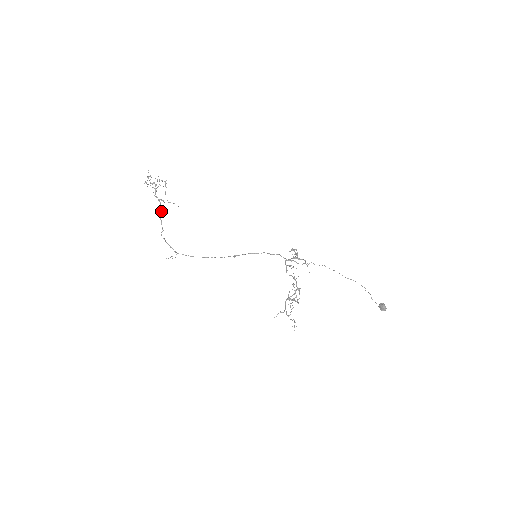
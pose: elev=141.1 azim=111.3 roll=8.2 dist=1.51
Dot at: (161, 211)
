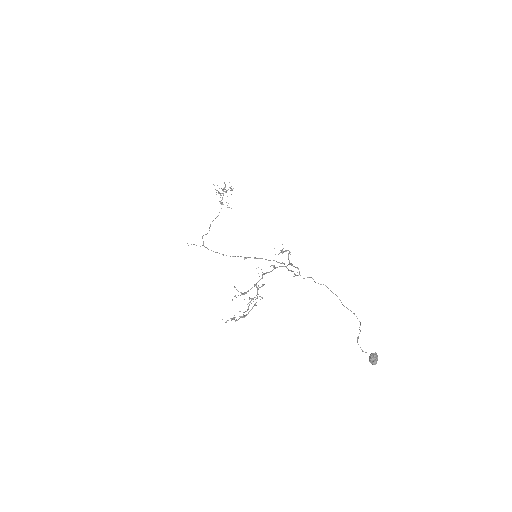
Dot at: occluded
